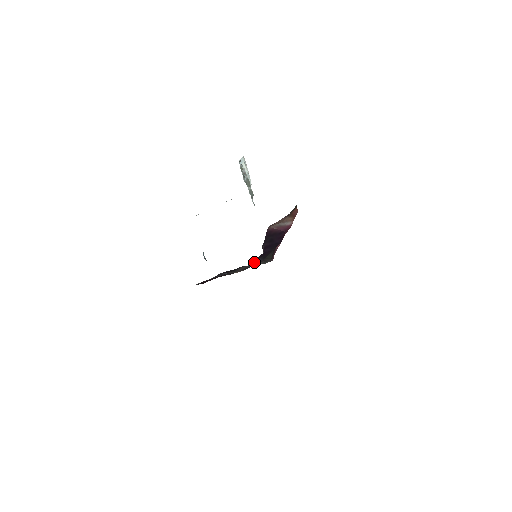
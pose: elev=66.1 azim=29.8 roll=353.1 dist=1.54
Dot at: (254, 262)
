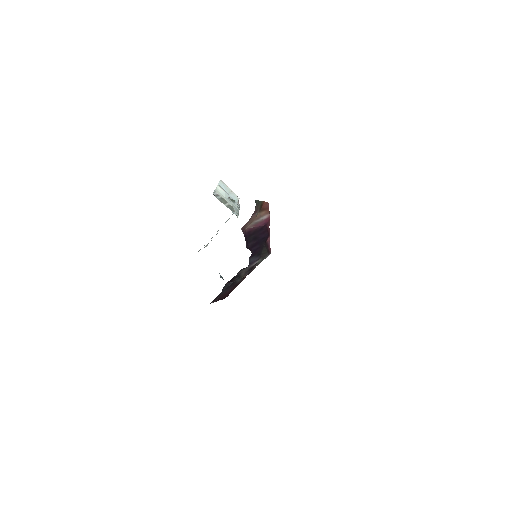
Dot at: (250, 262)
